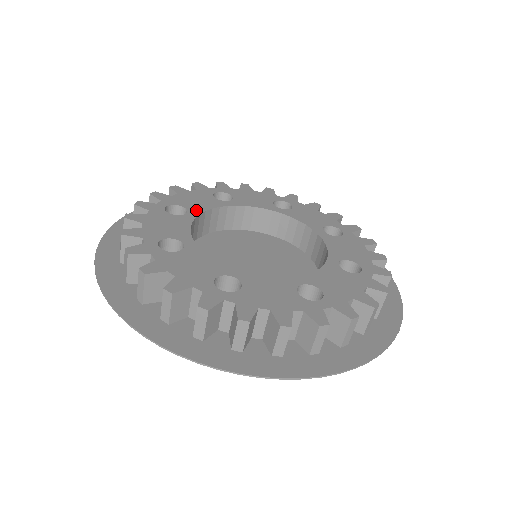
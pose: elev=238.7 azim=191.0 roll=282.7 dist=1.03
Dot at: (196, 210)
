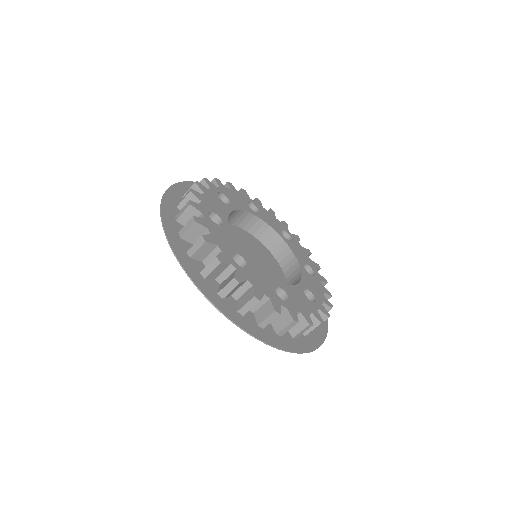
Dot at: (262, 217)
